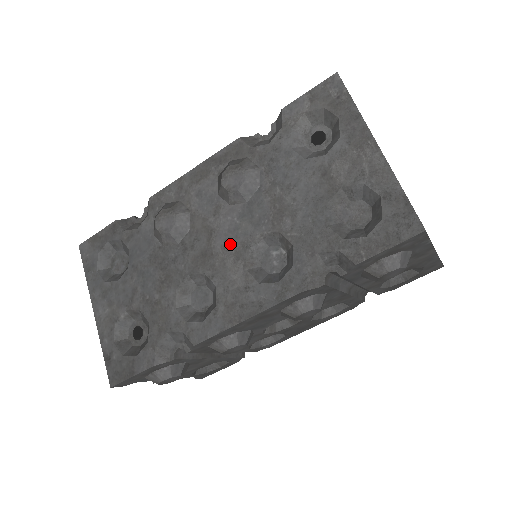
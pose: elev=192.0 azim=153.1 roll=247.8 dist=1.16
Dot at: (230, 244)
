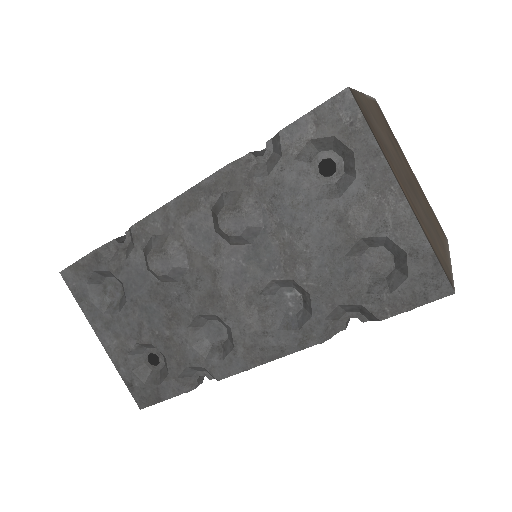
Dot at: (239, 288)
